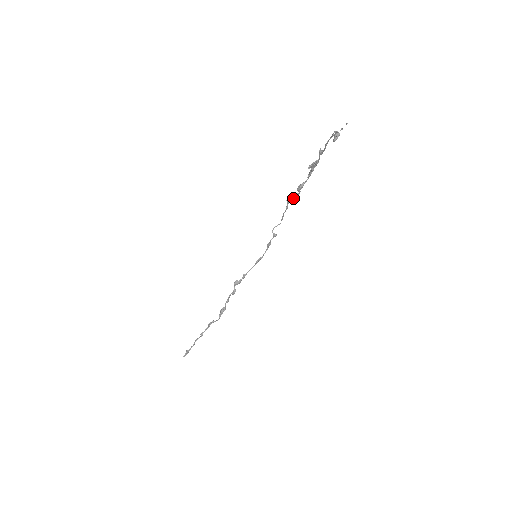
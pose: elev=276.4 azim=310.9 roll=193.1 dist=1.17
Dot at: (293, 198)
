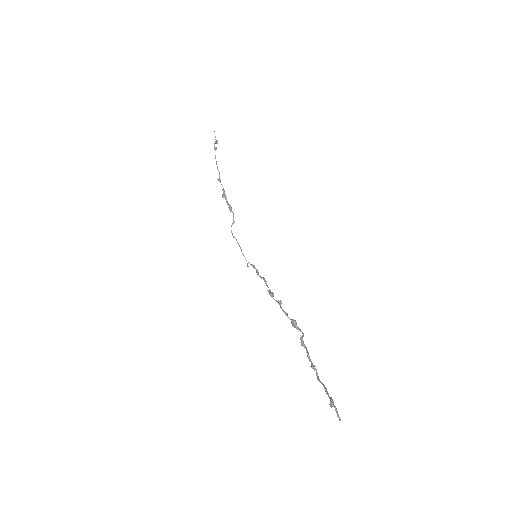
Dot at: (234, 222)
